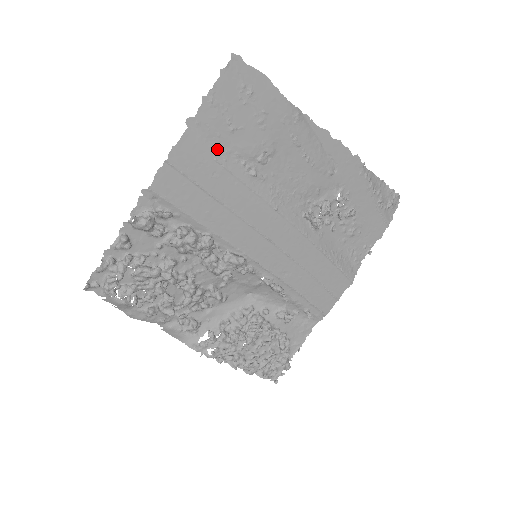
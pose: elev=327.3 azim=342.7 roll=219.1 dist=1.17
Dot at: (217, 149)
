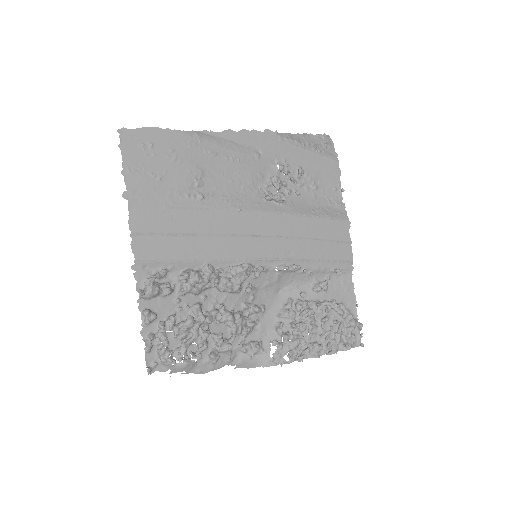
Dot at: (160, 200)
